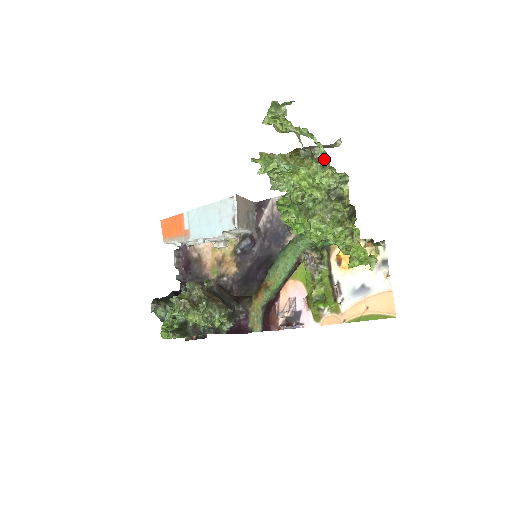
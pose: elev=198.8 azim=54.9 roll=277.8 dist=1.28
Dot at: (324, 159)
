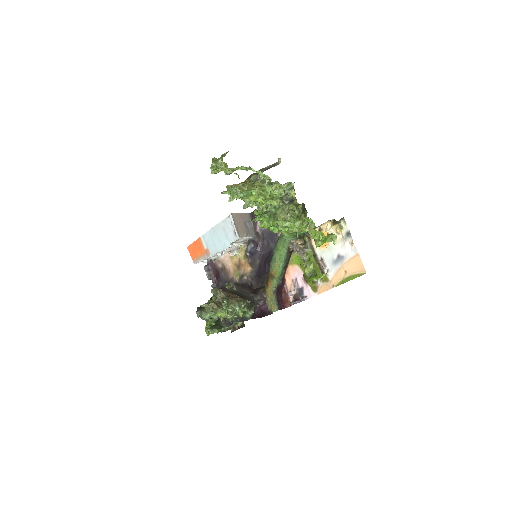
Dot at: (267, 179)
